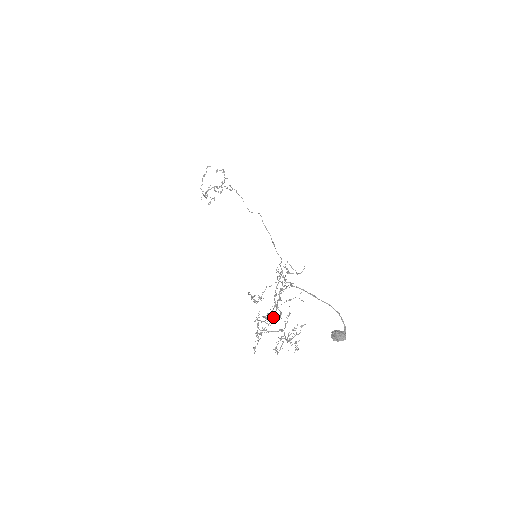
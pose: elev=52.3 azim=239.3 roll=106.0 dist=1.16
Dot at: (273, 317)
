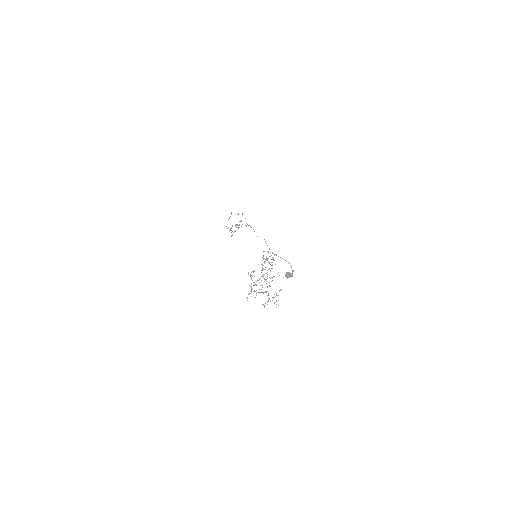
Dot at: occluded
